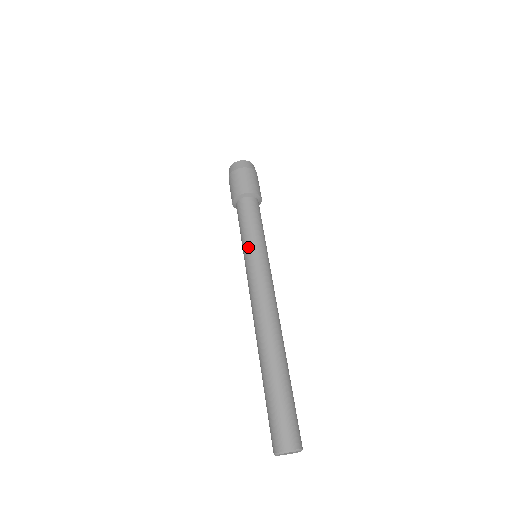
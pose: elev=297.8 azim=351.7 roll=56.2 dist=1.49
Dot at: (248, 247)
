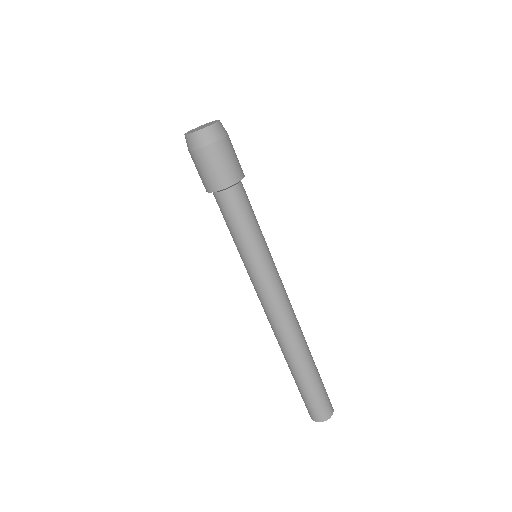
Dot at: (255, 256)
